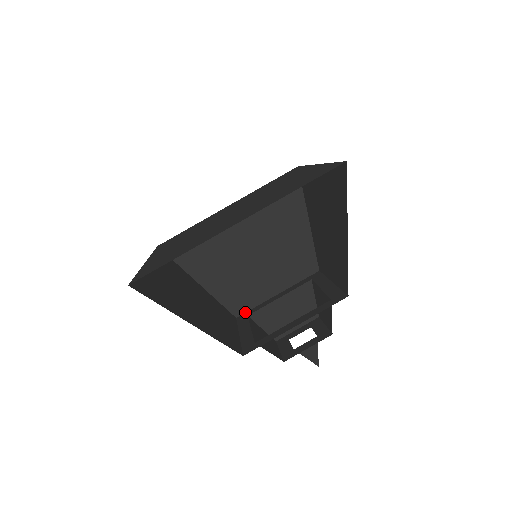
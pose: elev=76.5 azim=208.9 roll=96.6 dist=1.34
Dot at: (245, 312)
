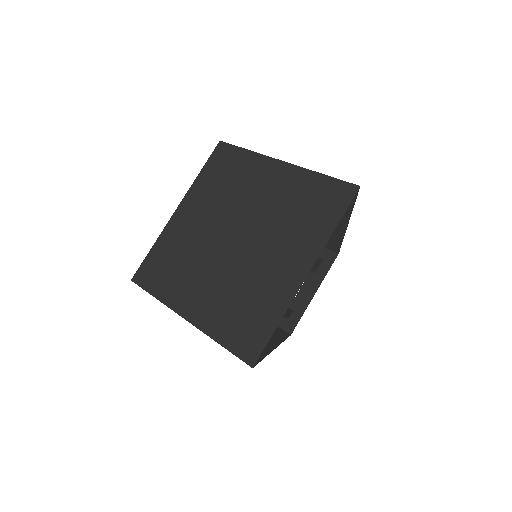
Dot at: occluded
